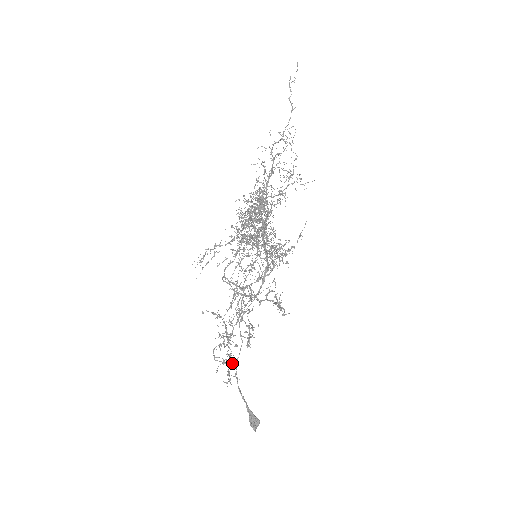
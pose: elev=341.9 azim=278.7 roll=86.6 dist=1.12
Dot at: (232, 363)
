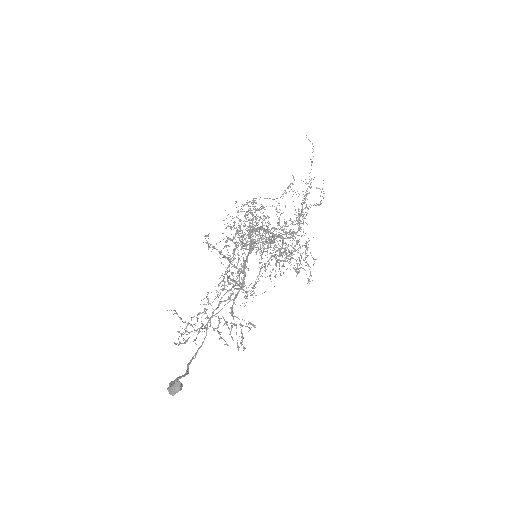
Dot at: (177, 313)
